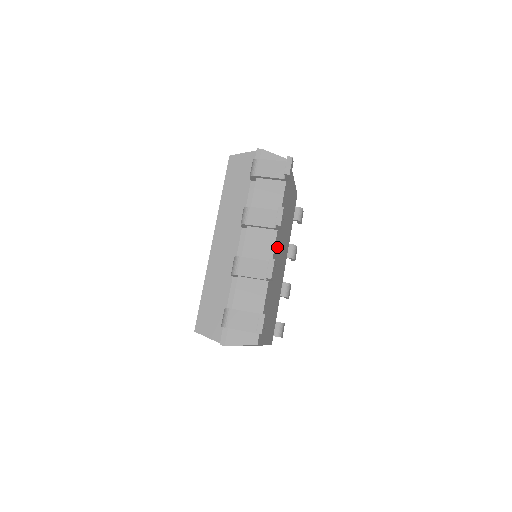
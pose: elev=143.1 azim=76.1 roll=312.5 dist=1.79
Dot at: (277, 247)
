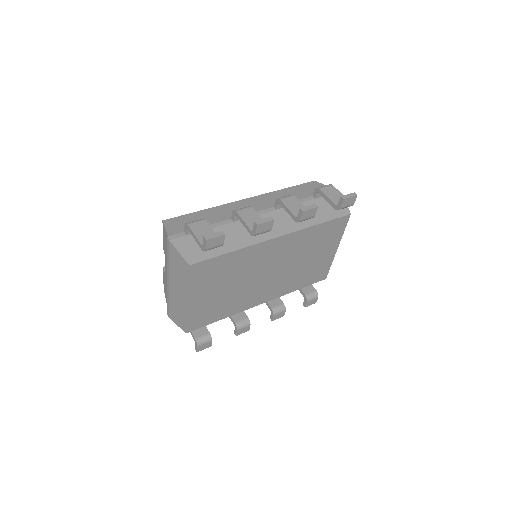
Dot at: (280, 248)
